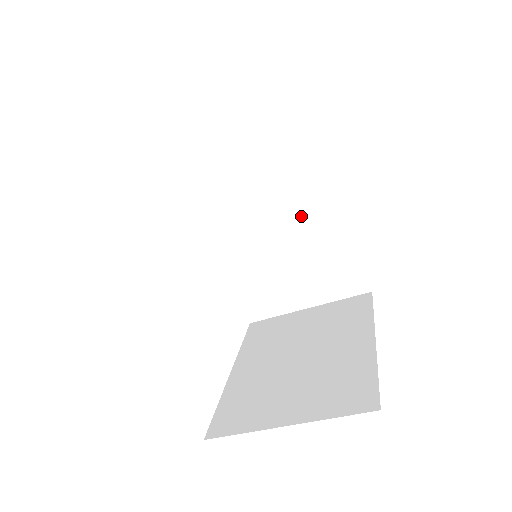
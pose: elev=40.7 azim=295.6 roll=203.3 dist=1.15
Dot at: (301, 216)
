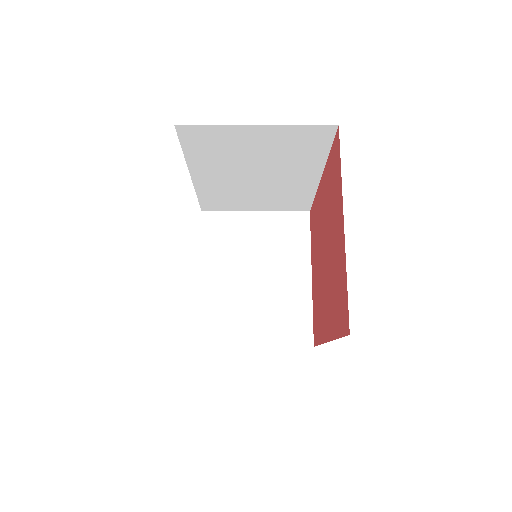
Dot at: (283, 178)
